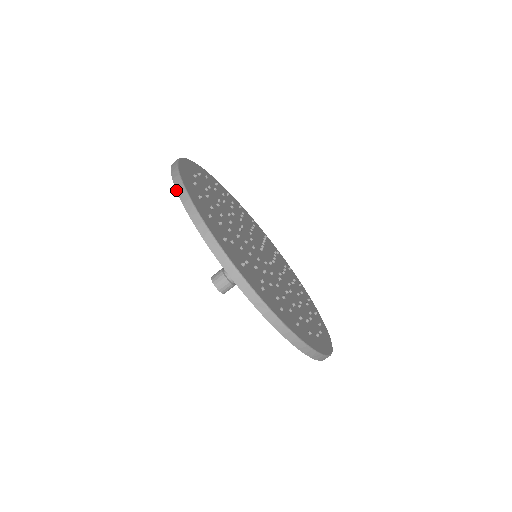
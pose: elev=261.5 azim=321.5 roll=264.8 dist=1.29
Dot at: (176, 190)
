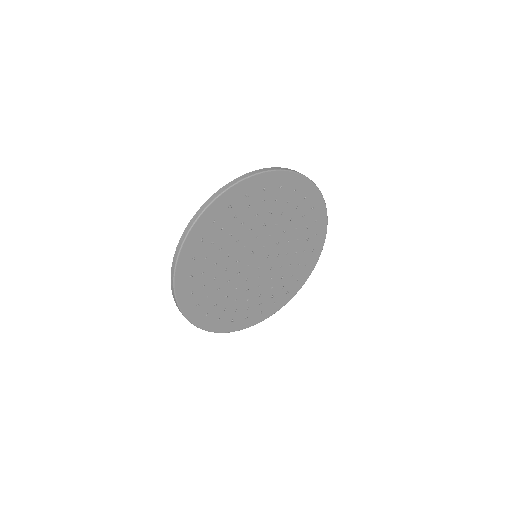
Dot at: (217, 191)
